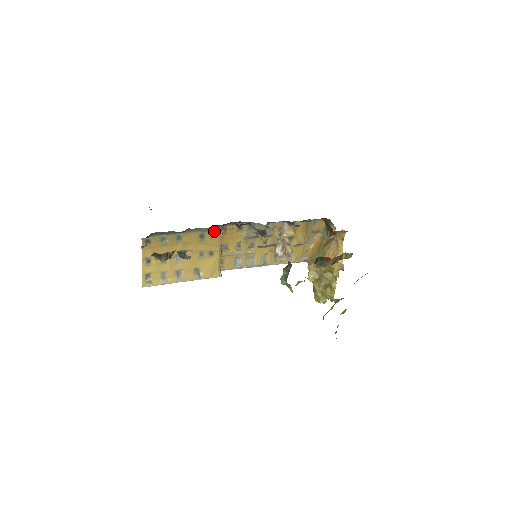
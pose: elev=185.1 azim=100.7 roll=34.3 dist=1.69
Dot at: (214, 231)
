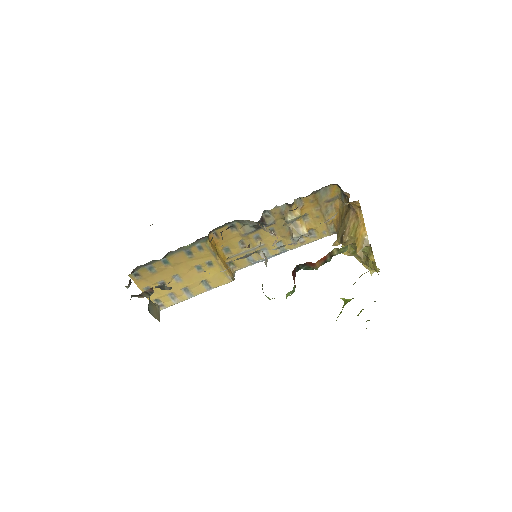
Dot at: (199, 244)
